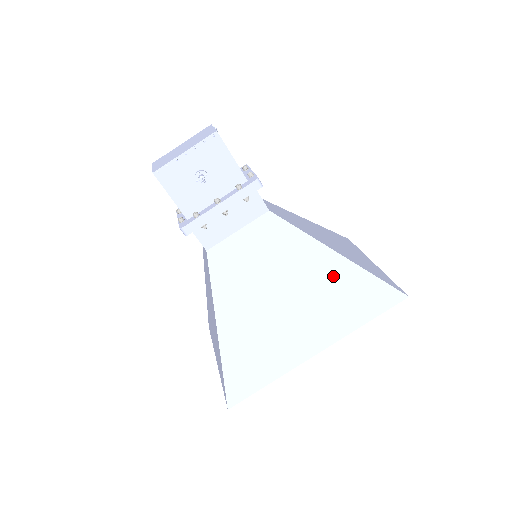
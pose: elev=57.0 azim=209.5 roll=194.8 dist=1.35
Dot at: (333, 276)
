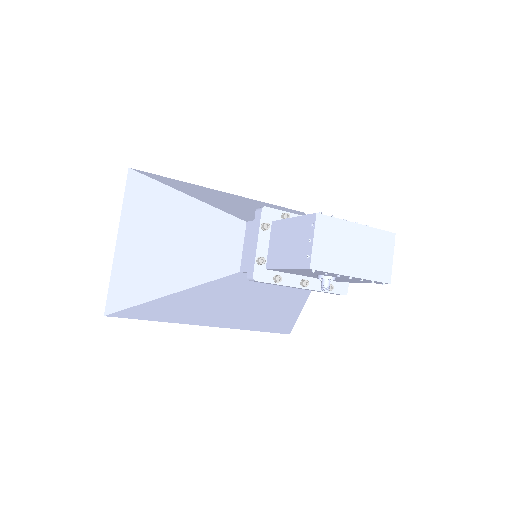
Dot at: (278, 316)
